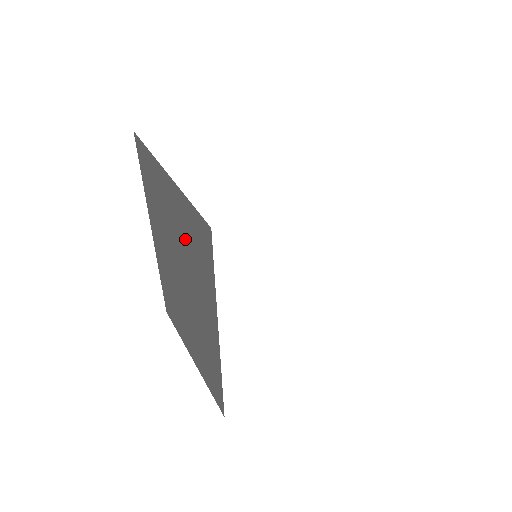
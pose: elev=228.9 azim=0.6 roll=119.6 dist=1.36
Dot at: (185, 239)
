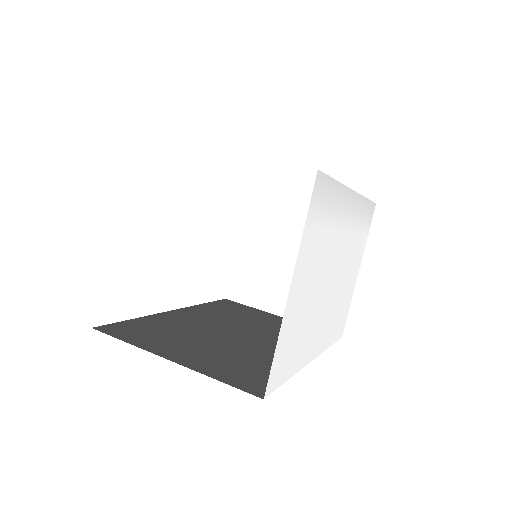
Dot at: occluded
